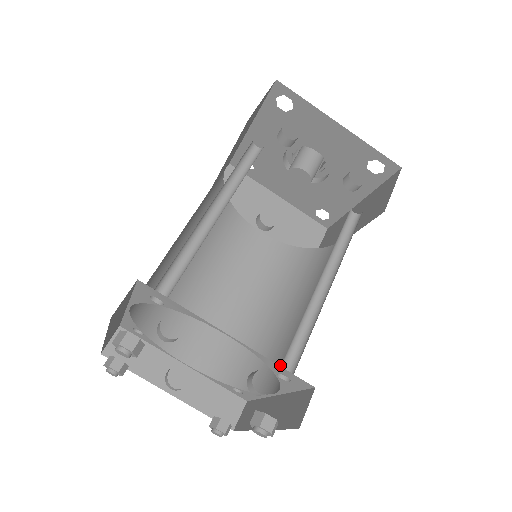
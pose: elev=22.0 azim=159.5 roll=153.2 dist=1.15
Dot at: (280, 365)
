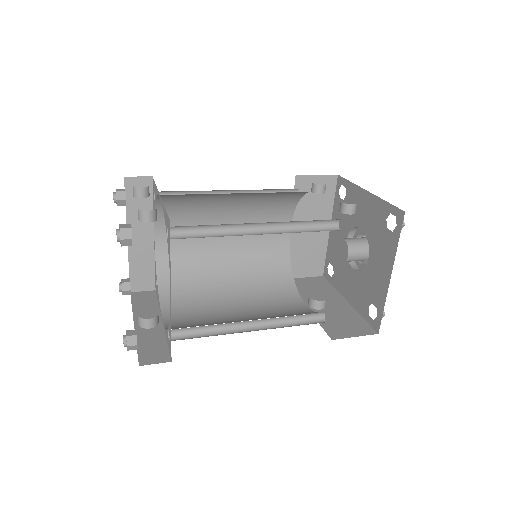
Dot at: occluded
